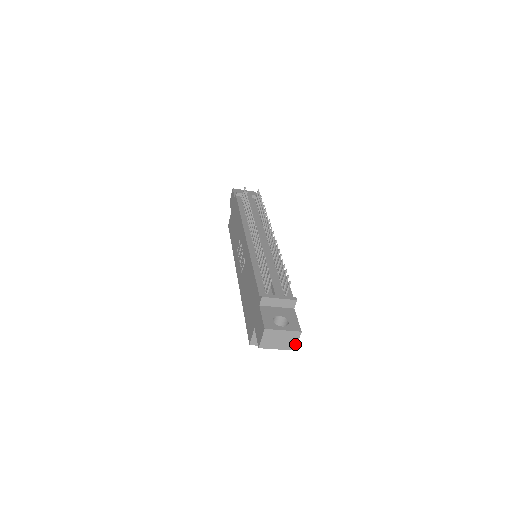
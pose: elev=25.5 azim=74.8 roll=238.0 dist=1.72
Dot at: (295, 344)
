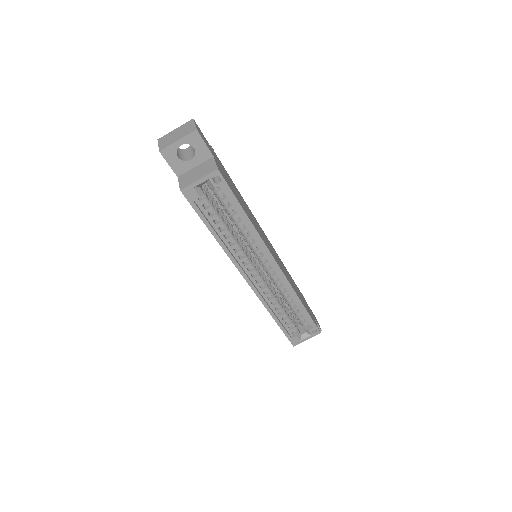
Dot at: (194, 127)
